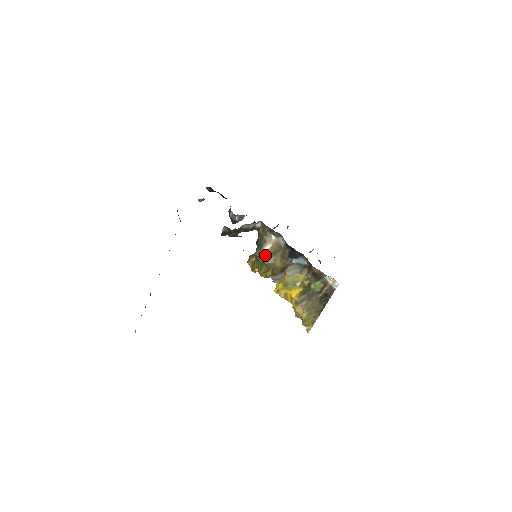
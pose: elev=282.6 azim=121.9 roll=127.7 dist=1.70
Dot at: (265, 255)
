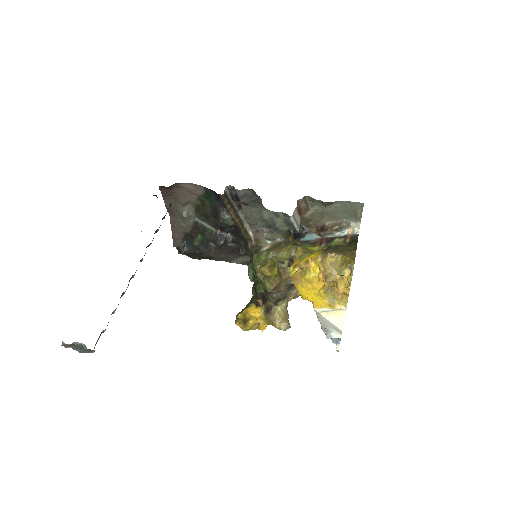
Dot at: (267, 249)
